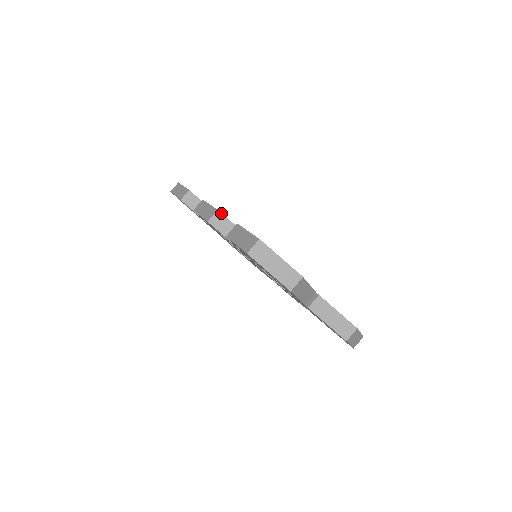
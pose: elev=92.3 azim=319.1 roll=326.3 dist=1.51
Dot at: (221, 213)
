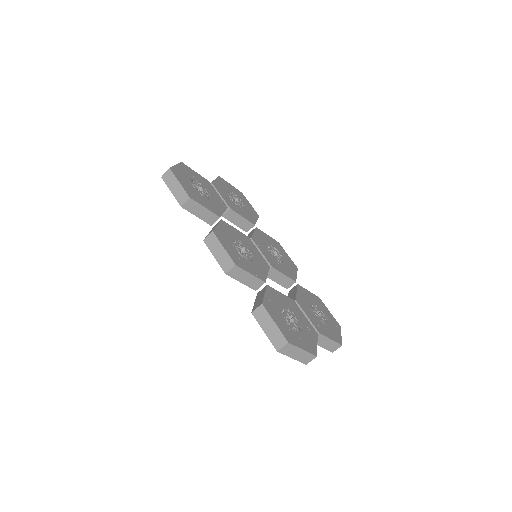
Dot at: (238, 267)
